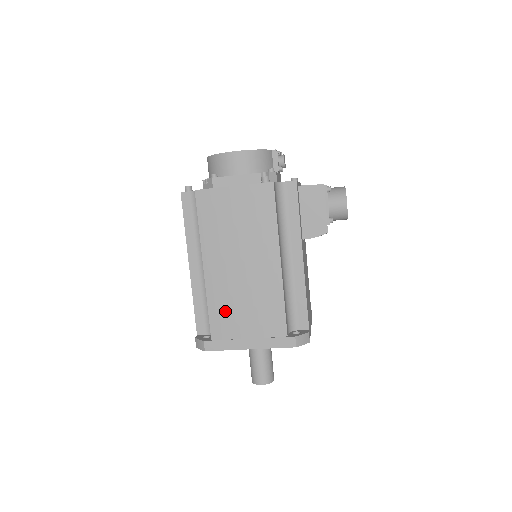
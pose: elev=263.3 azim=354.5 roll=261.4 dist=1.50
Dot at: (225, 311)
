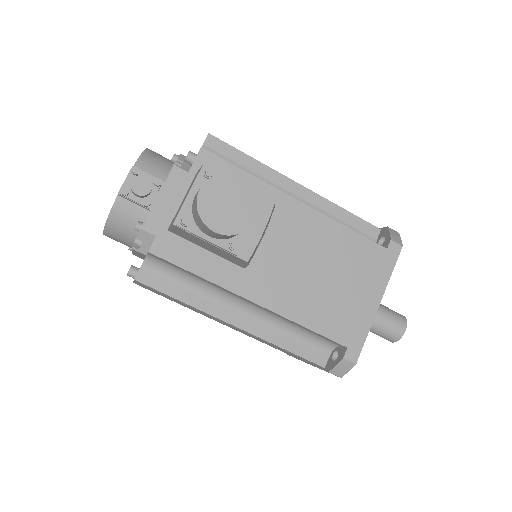
Dot at: occluded
